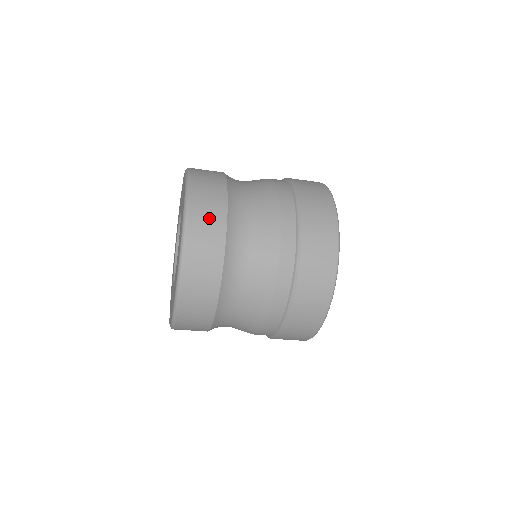
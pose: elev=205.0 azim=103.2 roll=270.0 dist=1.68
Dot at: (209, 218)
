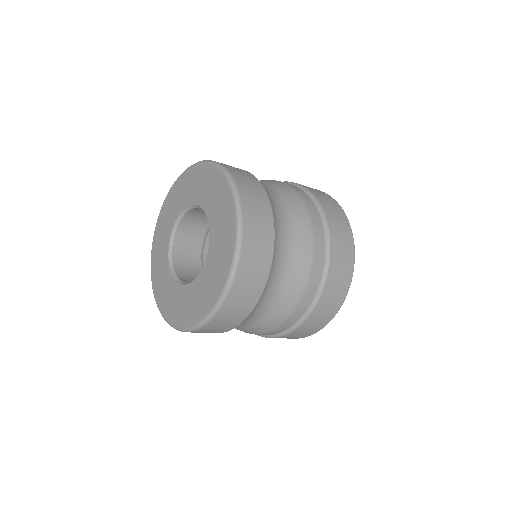
Dot at: (260, 236)
